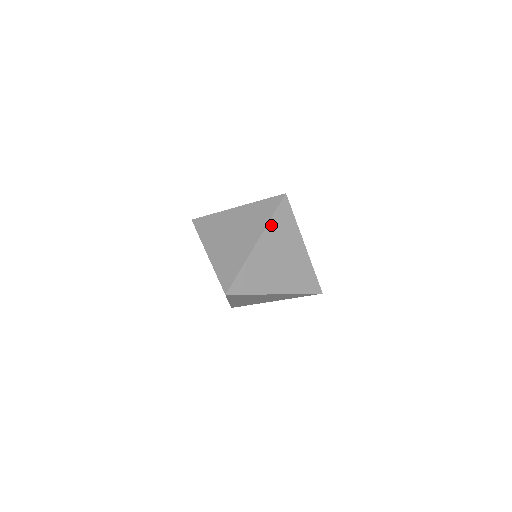
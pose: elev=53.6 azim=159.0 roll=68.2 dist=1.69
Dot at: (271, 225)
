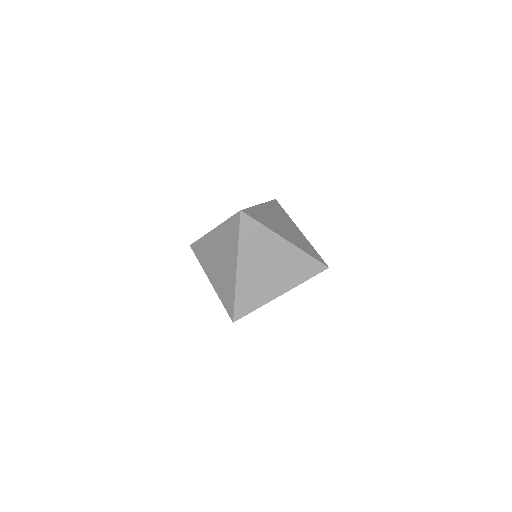
Dot at: (242, 246)
